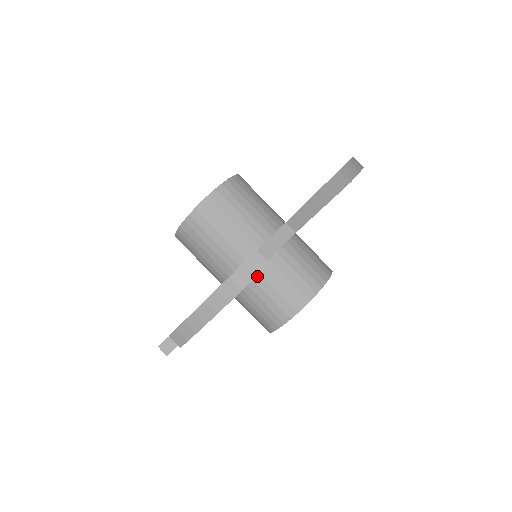
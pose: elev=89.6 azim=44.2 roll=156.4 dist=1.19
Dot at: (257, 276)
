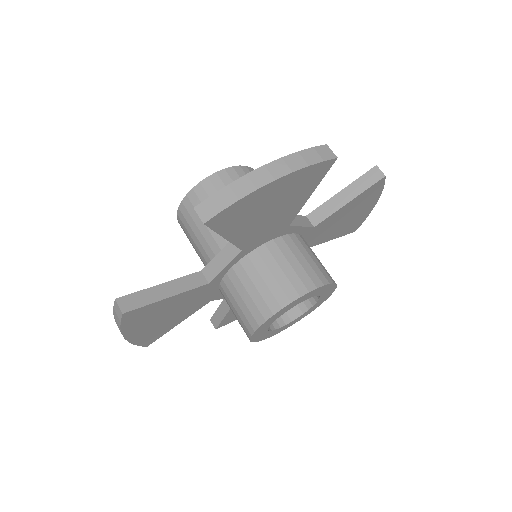
Dot at: (272, 244)
